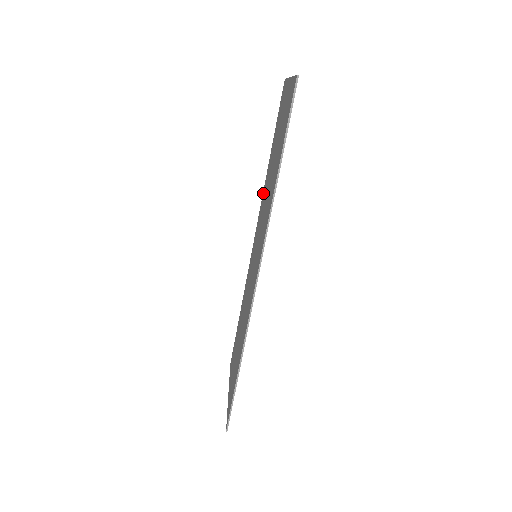
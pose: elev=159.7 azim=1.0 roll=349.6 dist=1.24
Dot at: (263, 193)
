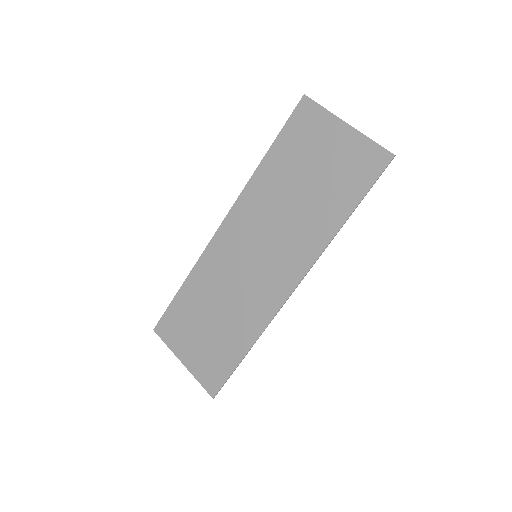
Dot at: (250, 190)
